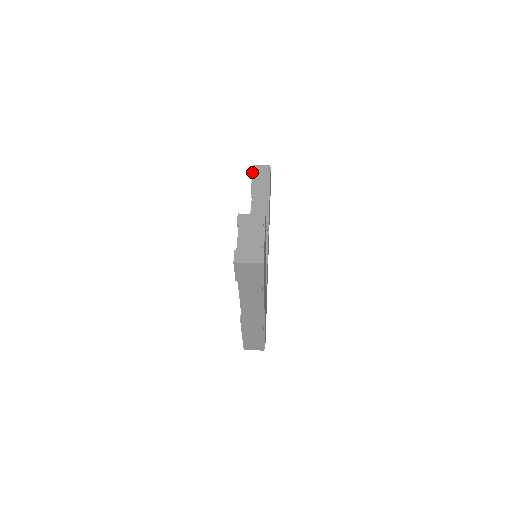
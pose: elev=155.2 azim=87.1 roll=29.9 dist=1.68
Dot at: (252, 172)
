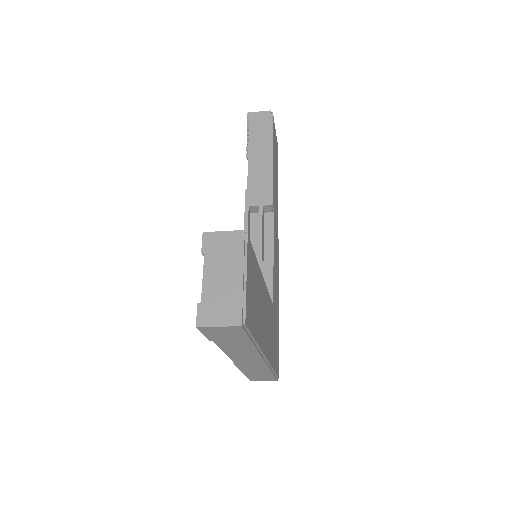
Dot at: (247, 124)
